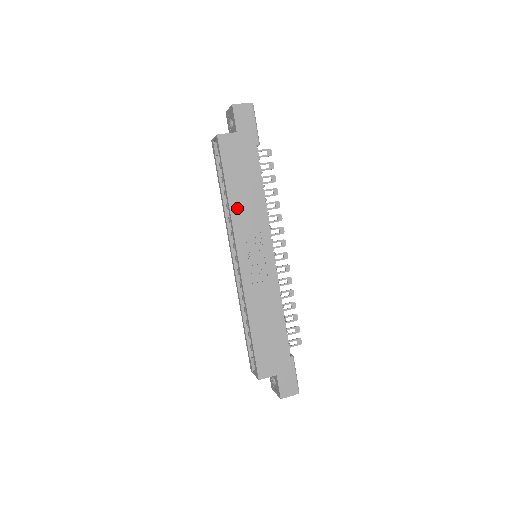
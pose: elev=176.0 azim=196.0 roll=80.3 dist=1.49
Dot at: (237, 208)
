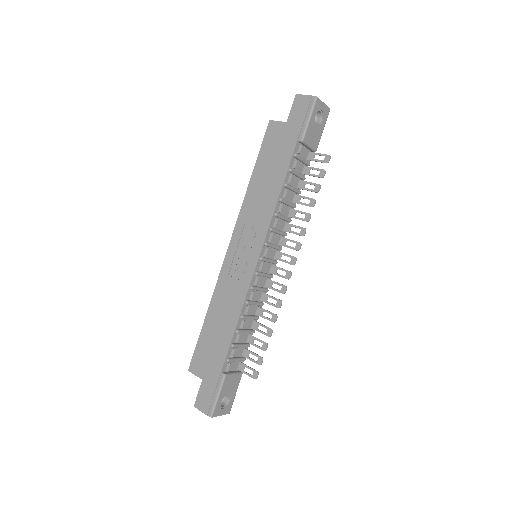
Dot at: (252, 196)
